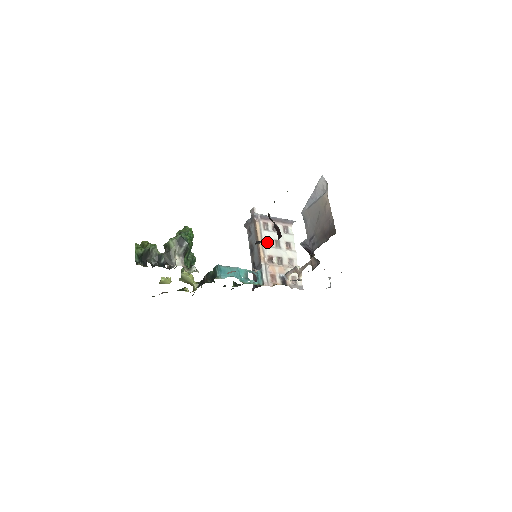
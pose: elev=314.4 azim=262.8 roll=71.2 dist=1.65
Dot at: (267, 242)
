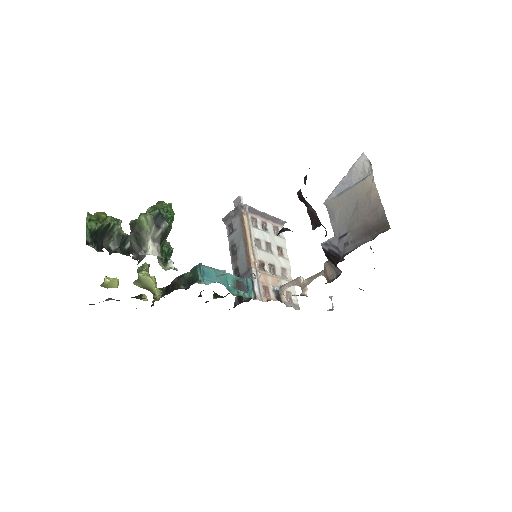
Dot at: (256, 243)
